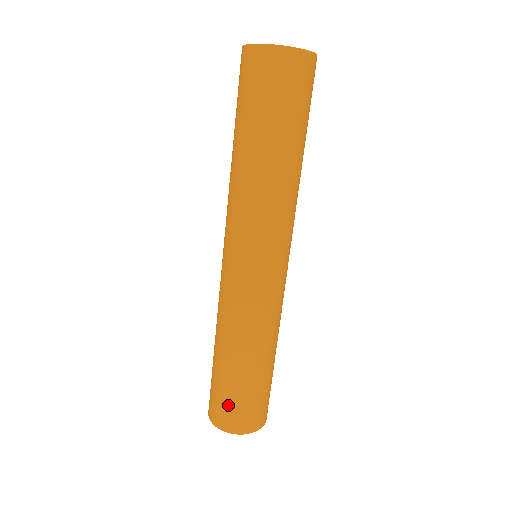
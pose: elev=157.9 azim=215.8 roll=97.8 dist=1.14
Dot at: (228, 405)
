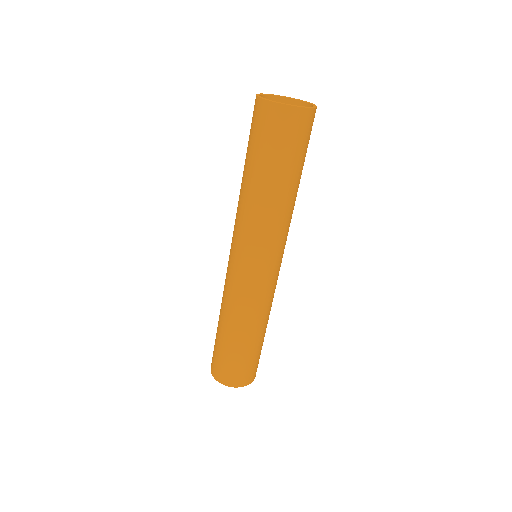
Dot at: (232, 368)
